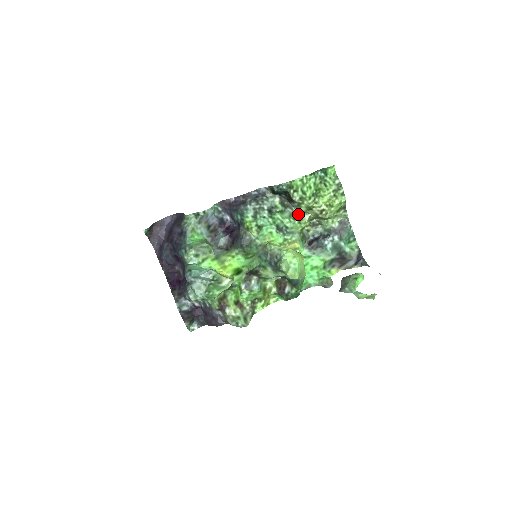
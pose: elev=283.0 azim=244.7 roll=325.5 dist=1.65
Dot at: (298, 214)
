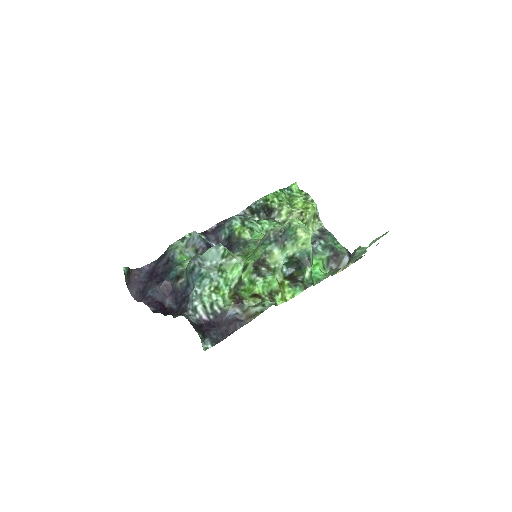
Dot at: (281, 223)
